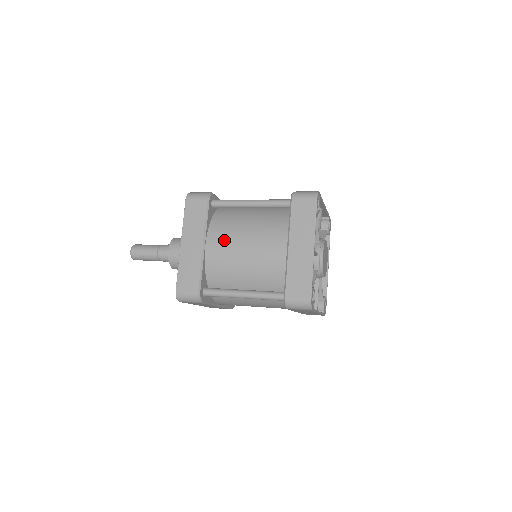
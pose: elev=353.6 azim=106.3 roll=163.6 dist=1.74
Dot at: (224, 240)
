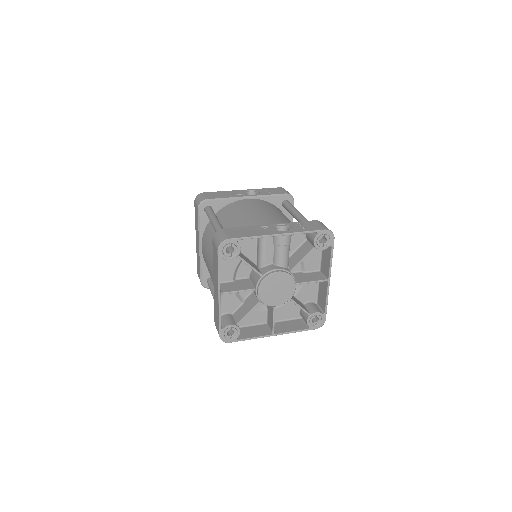
Dot at: (204, 250)
